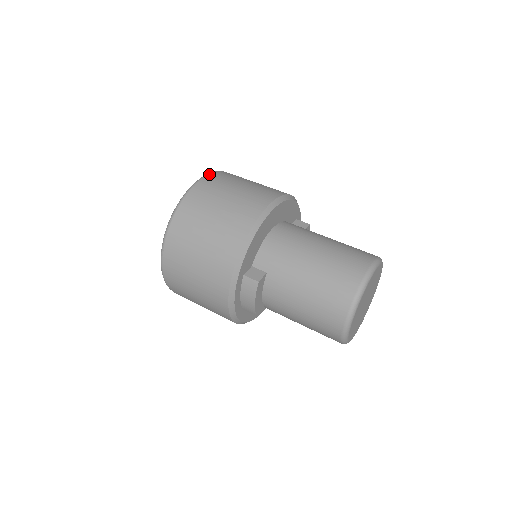
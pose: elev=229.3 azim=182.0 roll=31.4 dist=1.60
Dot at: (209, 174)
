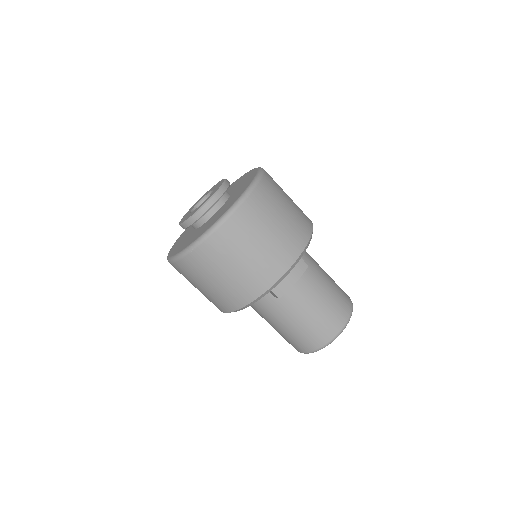
Dot at: occluded
